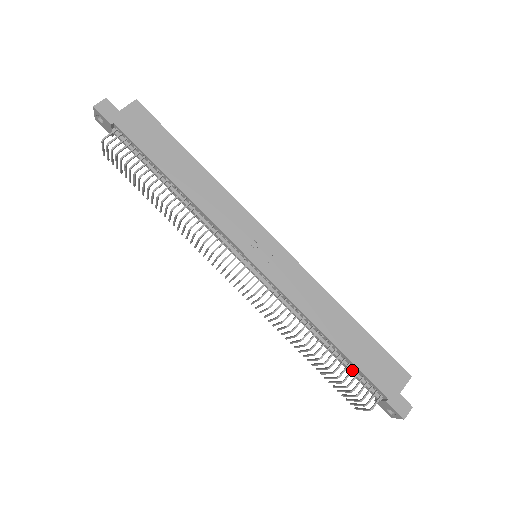
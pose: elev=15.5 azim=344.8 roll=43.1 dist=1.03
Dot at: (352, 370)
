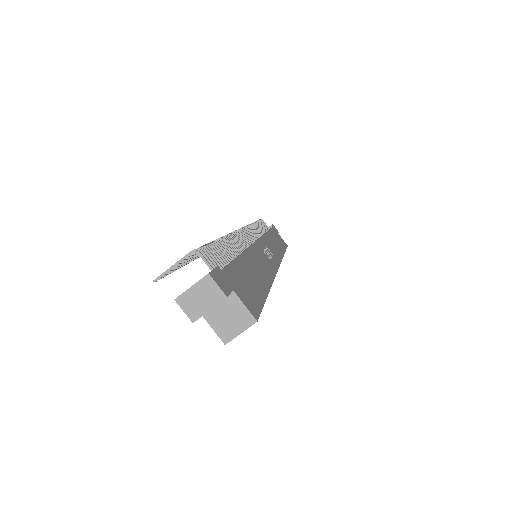
Dot at: (225, 259)
